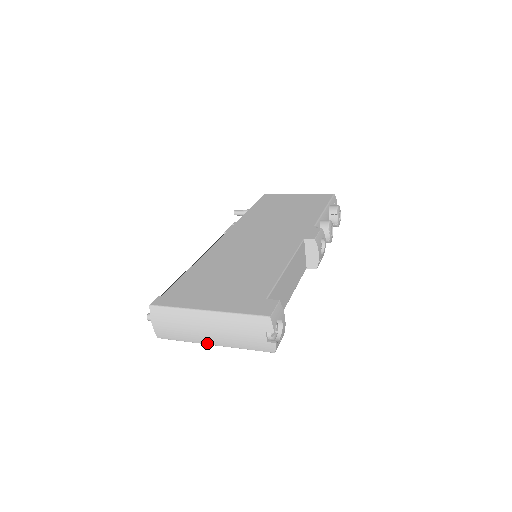
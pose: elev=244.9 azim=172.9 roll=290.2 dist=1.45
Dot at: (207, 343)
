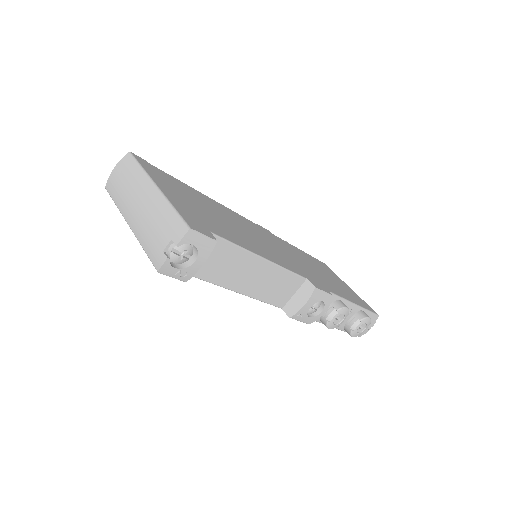
Dot at: (127, 218)
